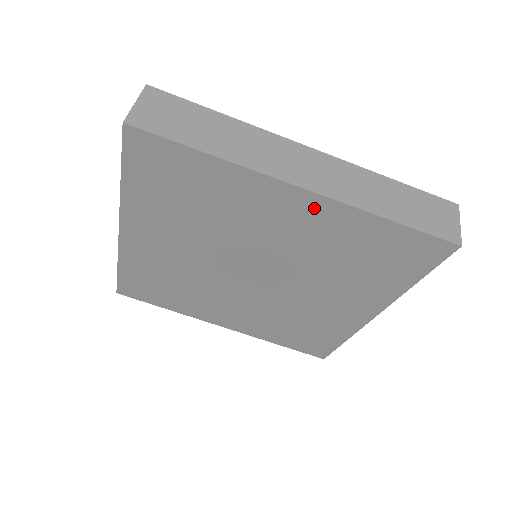
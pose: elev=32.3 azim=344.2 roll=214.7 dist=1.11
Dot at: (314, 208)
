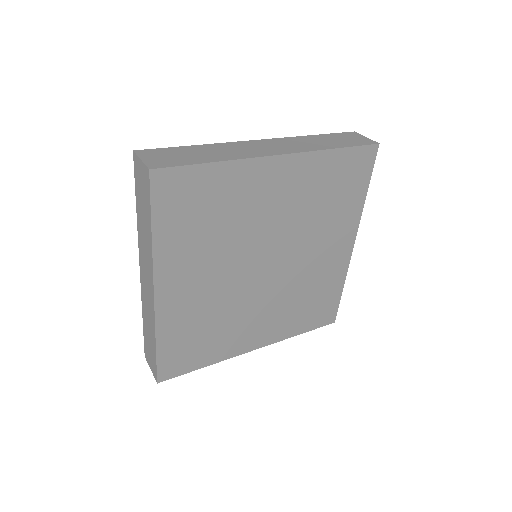
Dot at: (293, 168)
